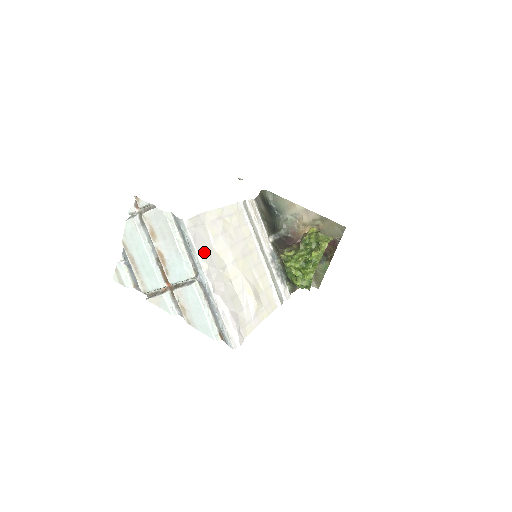
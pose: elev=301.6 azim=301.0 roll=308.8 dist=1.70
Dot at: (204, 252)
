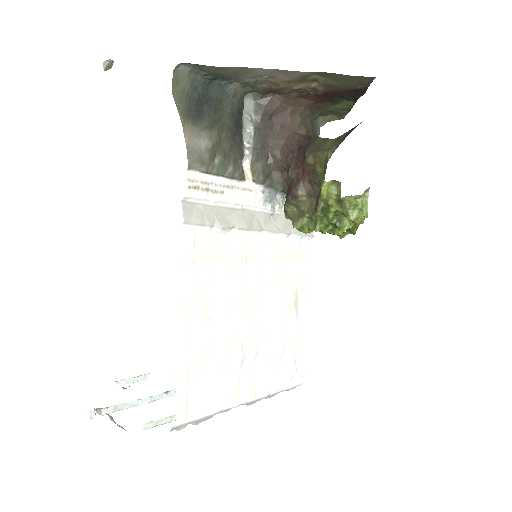
Dot at: (217, 394)
